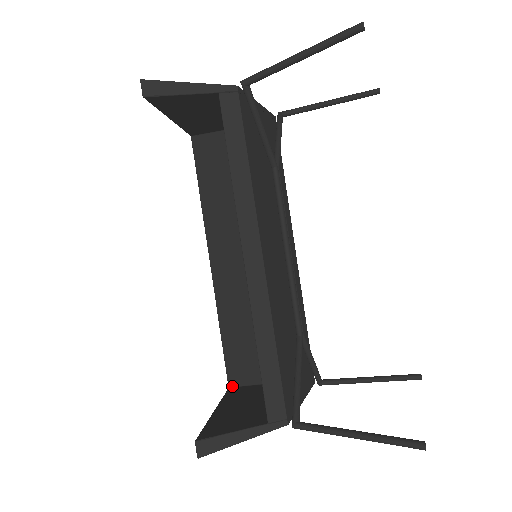
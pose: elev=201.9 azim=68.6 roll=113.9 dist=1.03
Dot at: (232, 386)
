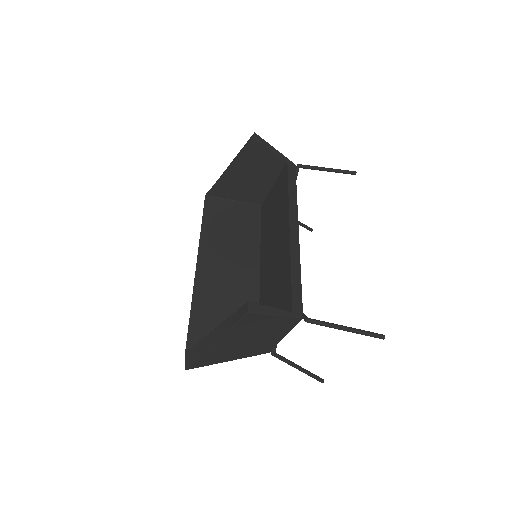
Dot at: occluded
